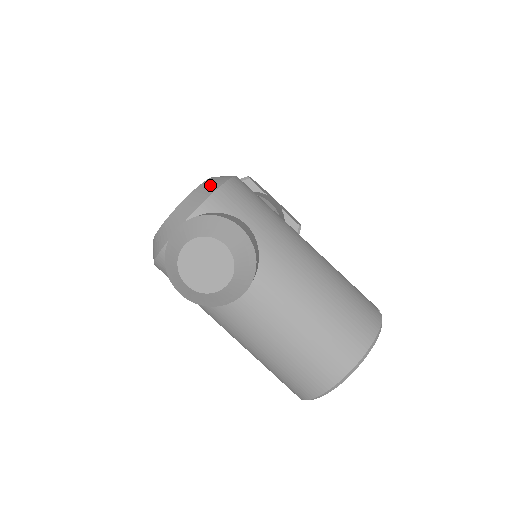
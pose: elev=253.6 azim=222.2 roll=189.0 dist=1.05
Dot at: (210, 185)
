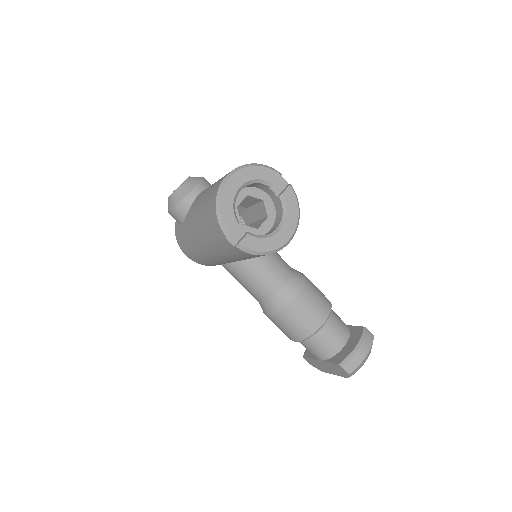
Dot at: occluded
